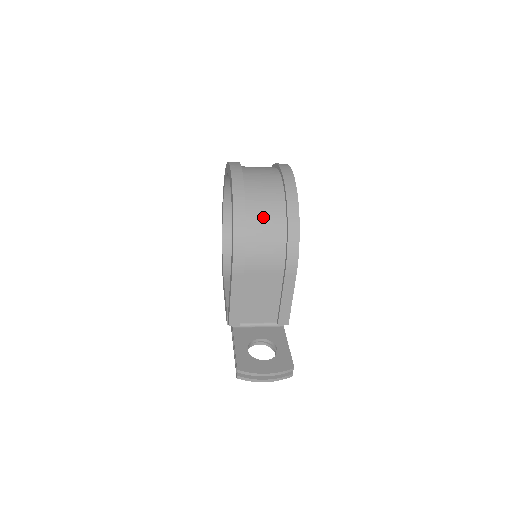
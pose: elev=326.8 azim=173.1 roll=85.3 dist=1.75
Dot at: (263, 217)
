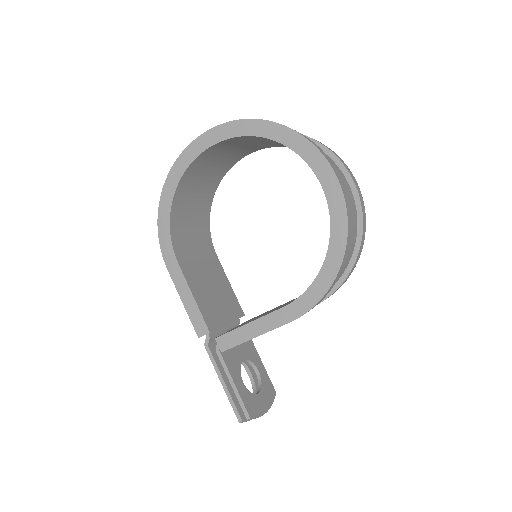
Dot at: occluded
